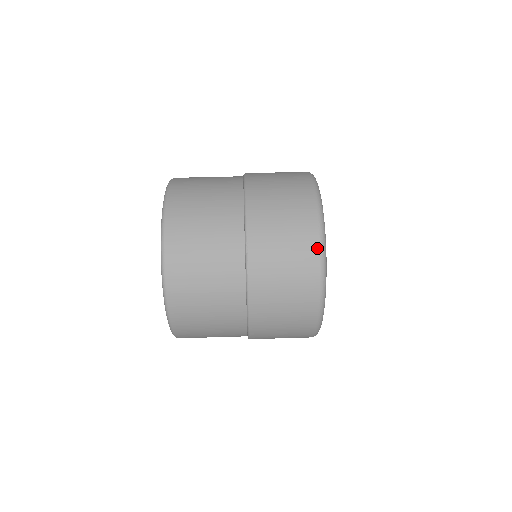
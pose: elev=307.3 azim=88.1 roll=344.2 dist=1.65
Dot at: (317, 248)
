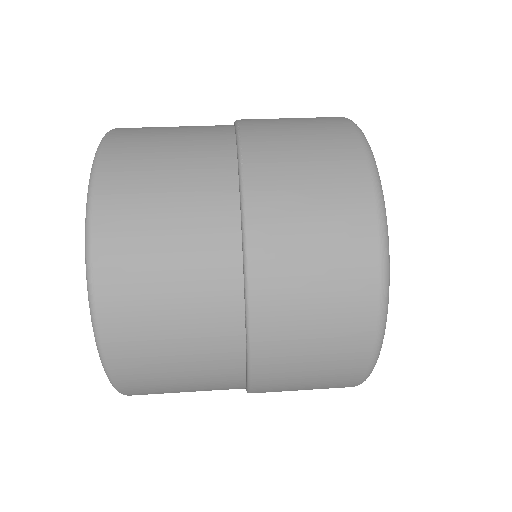
Dot at: (347, 124)
